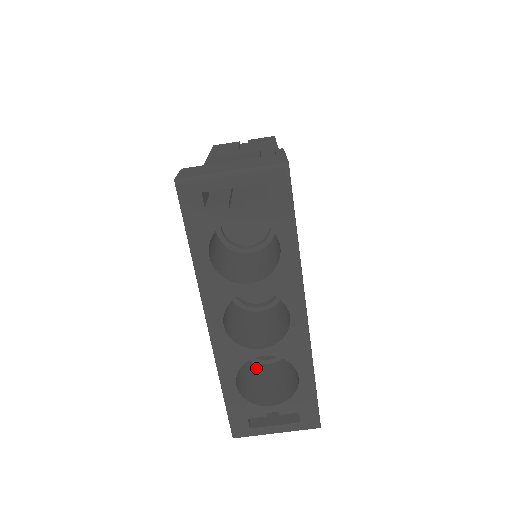
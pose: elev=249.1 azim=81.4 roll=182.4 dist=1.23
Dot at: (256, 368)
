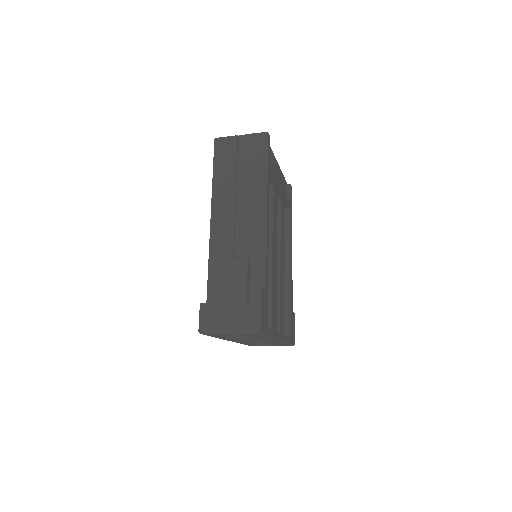
Dot at: occluded
